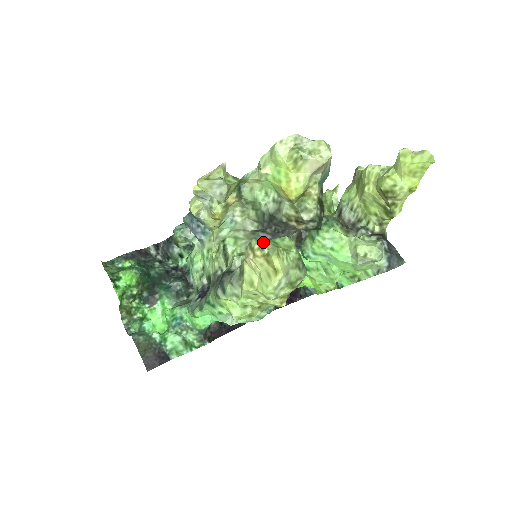
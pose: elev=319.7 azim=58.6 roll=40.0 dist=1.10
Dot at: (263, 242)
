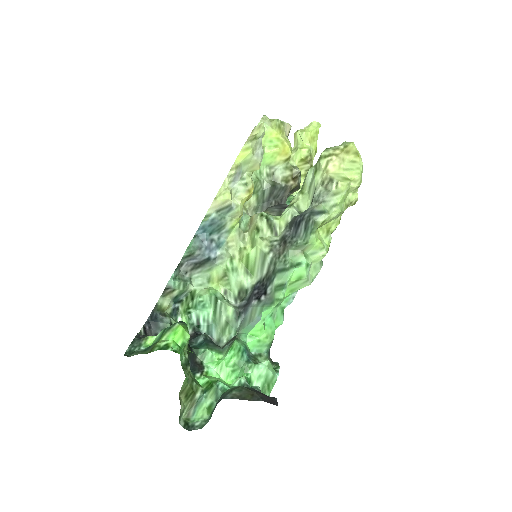
Dot at: (331, 148)
